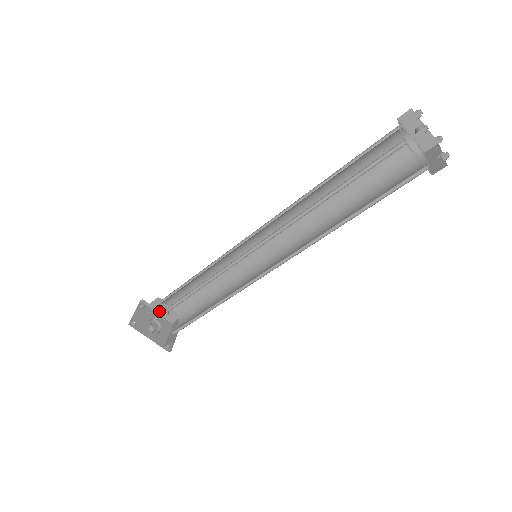
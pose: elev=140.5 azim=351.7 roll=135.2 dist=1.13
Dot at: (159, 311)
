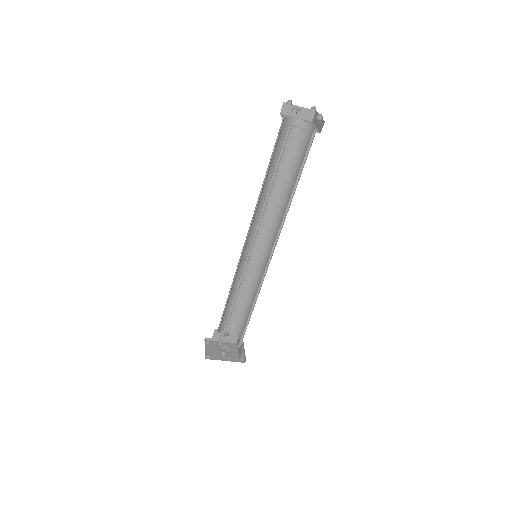
Dot at: occluded
